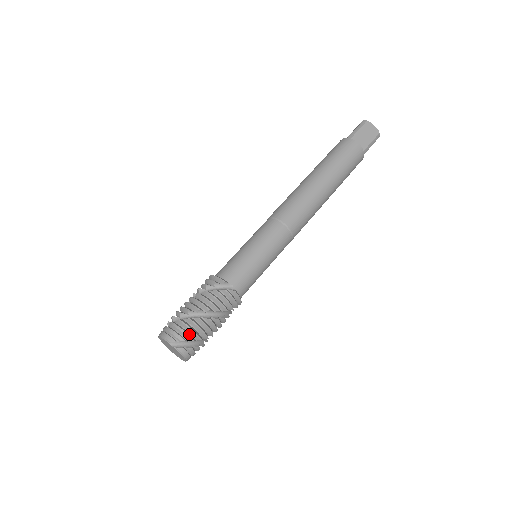
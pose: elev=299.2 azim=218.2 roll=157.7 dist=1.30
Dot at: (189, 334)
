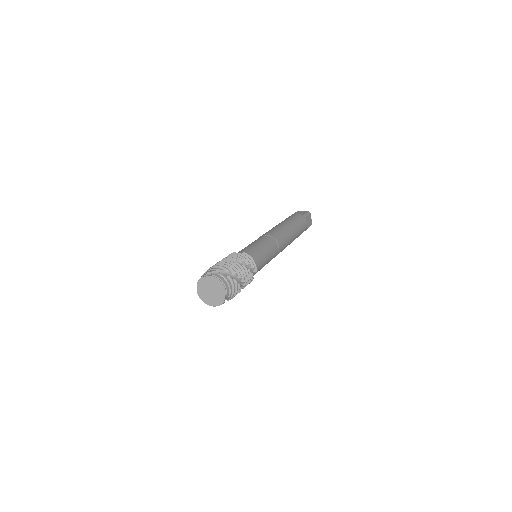
Dot at: (218, 269)
